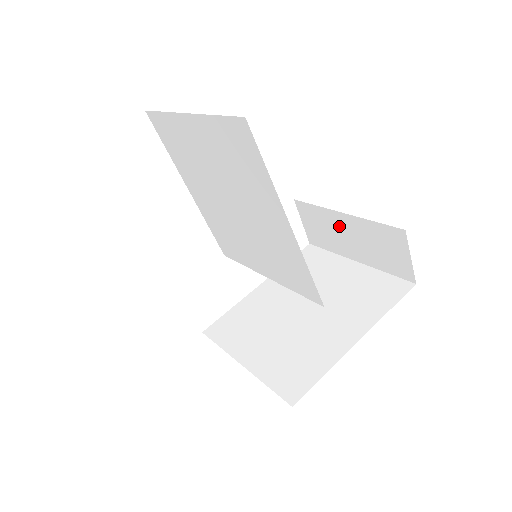
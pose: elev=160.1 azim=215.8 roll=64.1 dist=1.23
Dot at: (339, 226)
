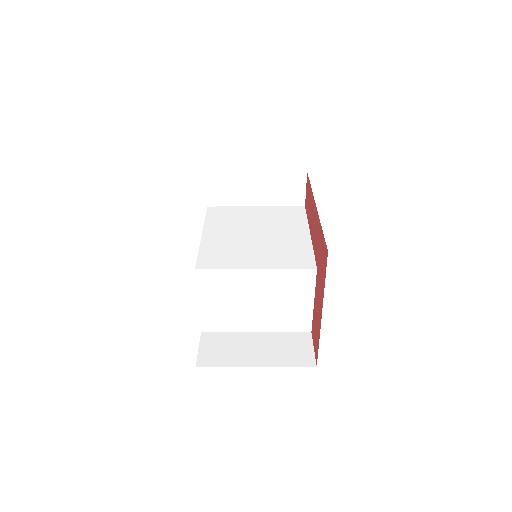
Dot at: (248, 342)
